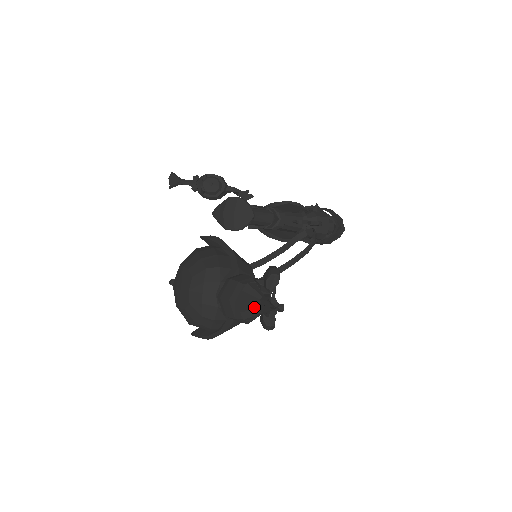
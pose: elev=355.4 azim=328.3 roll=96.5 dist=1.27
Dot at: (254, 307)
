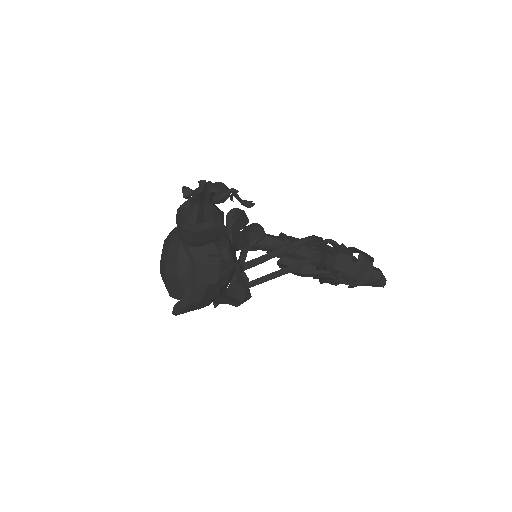
Dot at: (194, 204)
